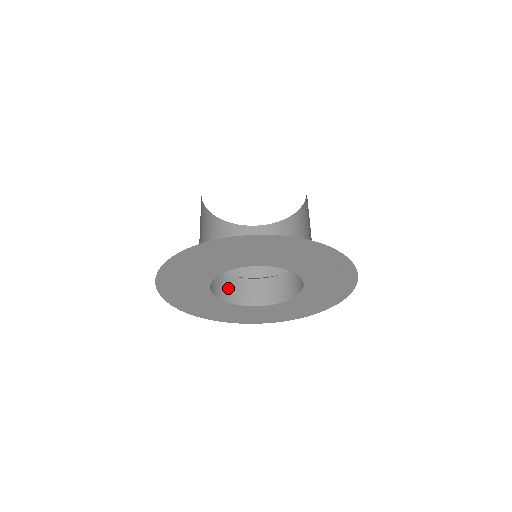
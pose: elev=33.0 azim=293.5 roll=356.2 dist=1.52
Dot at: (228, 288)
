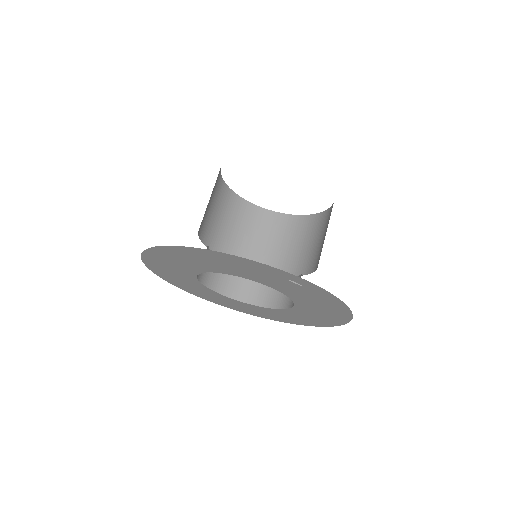
Dot at: (247, 287)
